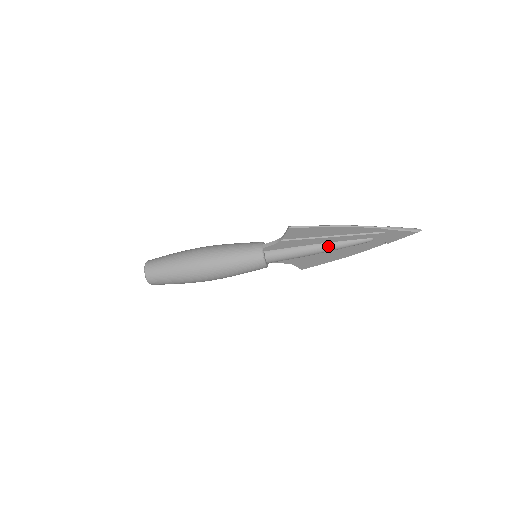
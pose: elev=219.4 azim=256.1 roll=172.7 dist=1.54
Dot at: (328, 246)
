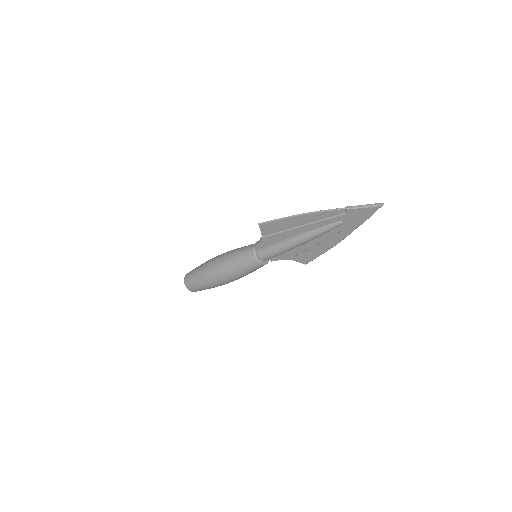
Dot at: (303, 236)
